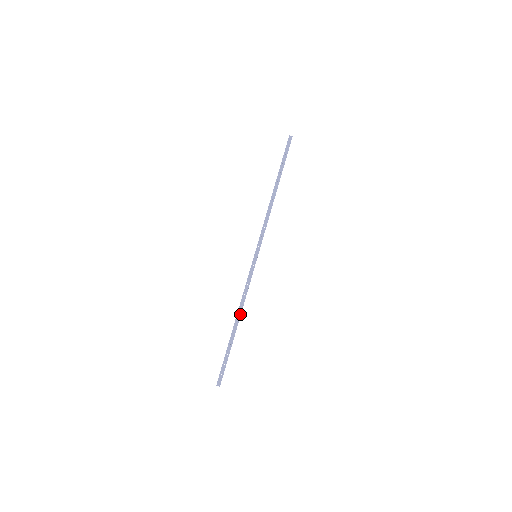
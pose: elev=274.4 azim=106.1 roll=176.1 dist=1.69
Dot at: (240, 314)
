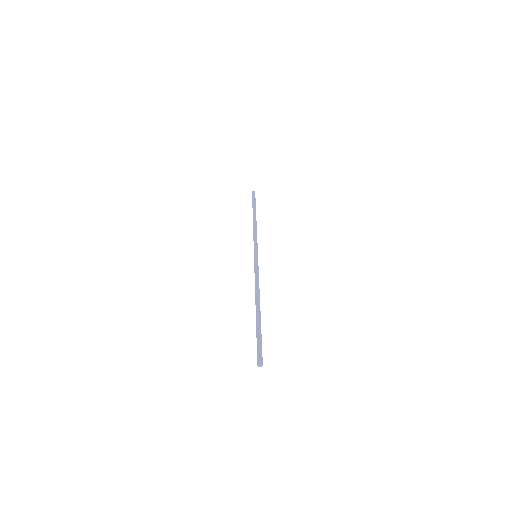
Dot at: (259, 297)
